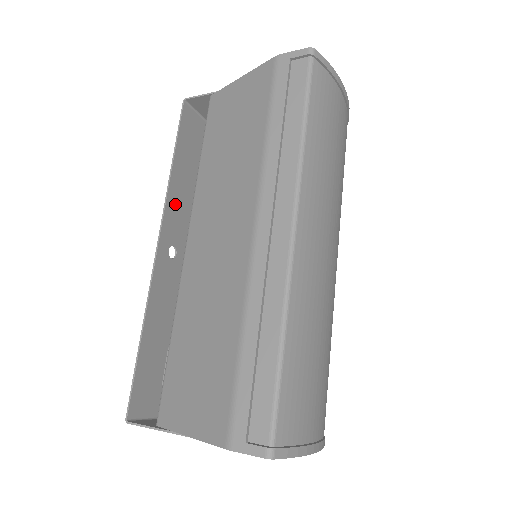
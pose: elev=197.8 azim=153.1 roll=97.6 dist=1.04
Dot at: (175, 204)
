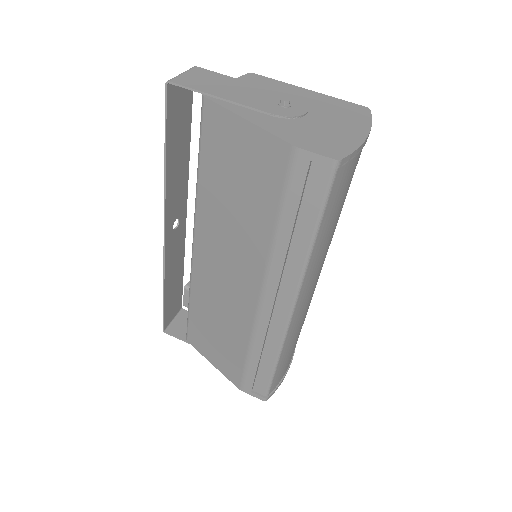
Dot at: (173, 190)
